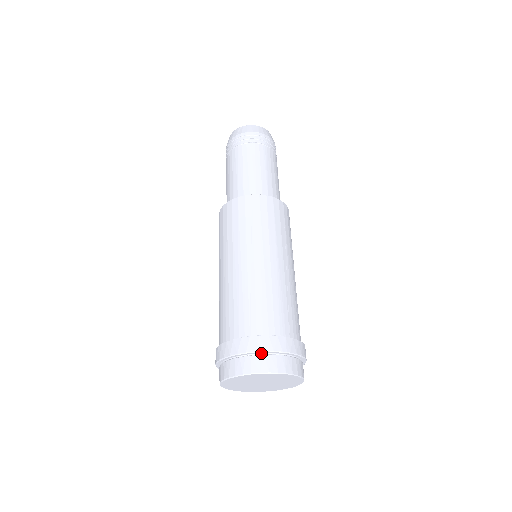
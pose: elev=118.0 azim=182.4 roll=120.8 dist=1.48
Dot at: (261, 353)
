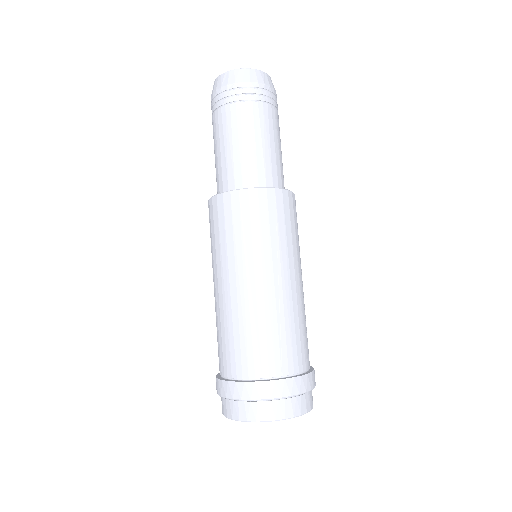
Dot at: (293, 395)
